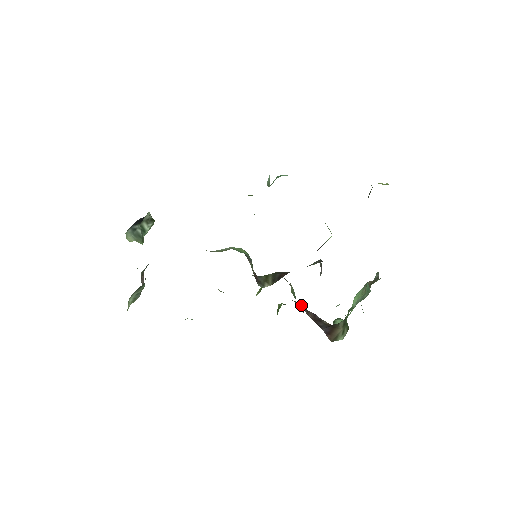
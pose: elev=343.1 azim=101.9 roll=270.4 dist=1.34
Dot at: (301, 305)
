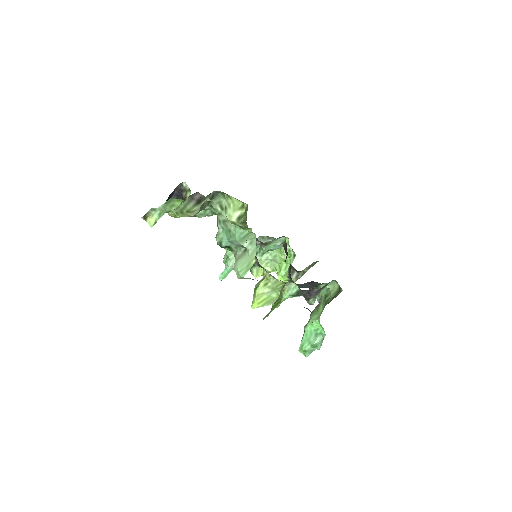
Dot at: occluded
